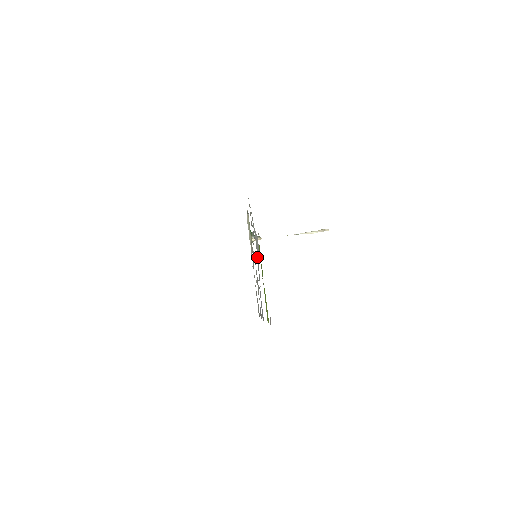
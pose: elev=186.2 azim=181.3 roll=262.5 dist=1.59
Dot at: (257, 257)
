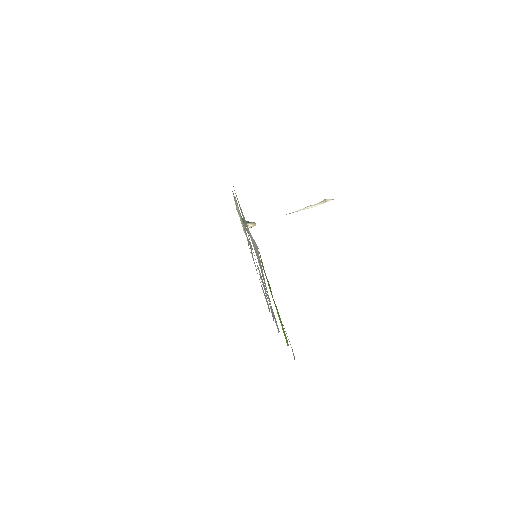
Dot at: occluded
